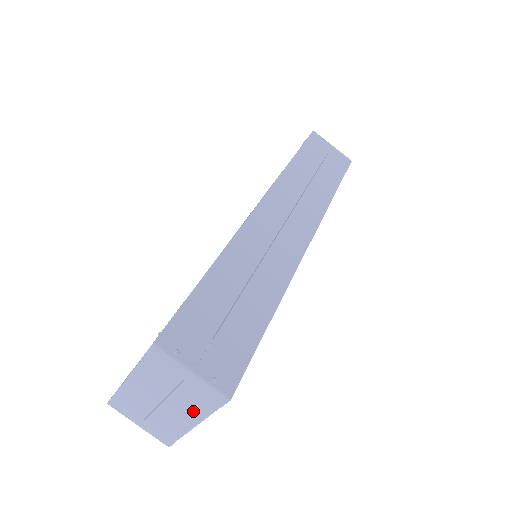
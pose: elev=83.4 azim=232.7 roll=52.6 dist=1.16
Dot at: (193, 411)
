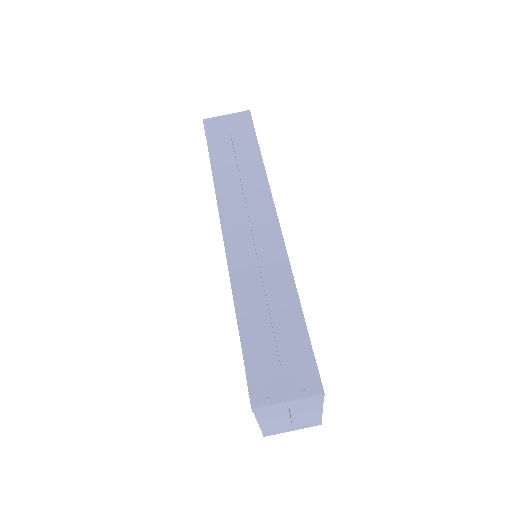
Dot at: (312, 409)
